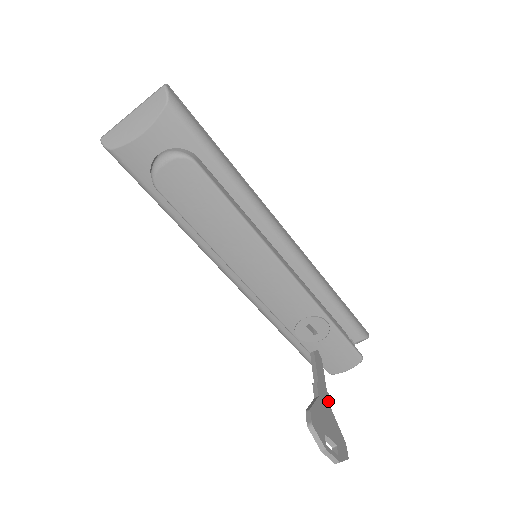
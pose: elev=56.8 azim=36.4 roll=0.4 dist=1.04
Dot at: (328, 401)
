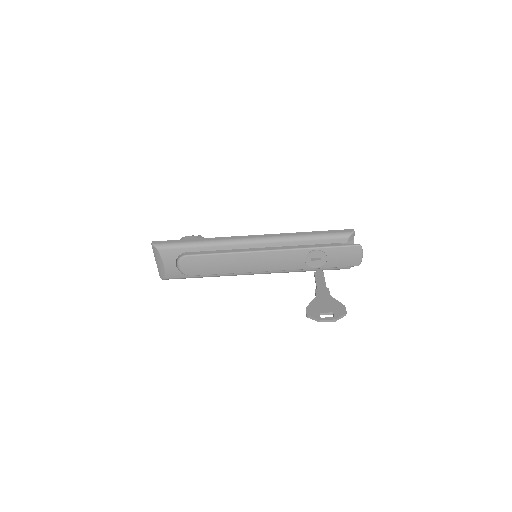
Dot at: (327, 293)
